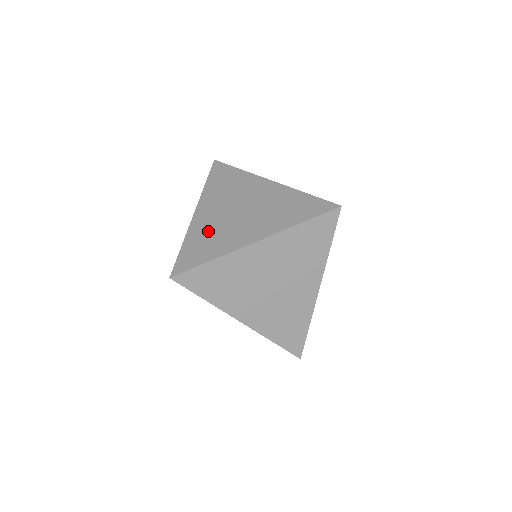
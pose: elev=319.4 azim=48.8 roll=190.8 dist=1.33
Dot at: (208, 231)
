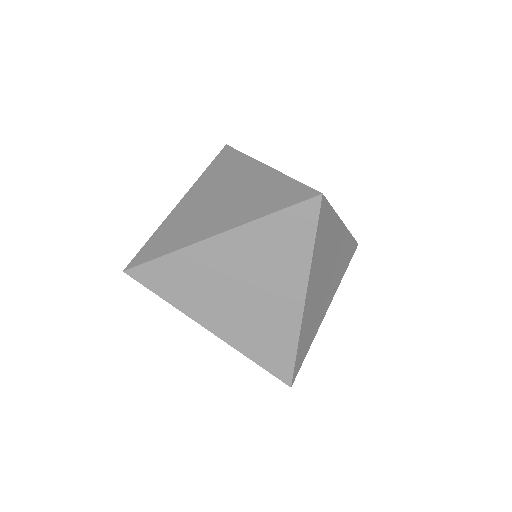
Dot at: (179, 222)
